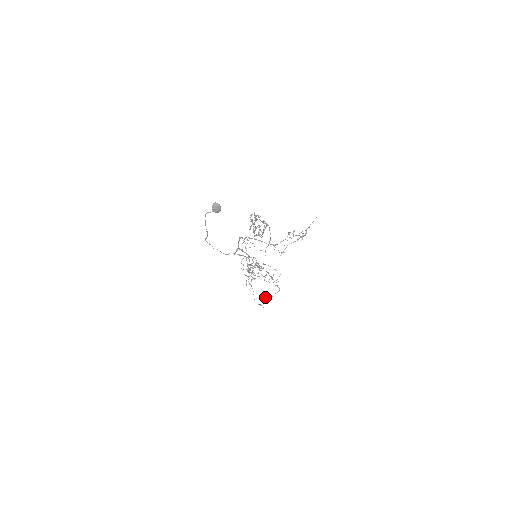
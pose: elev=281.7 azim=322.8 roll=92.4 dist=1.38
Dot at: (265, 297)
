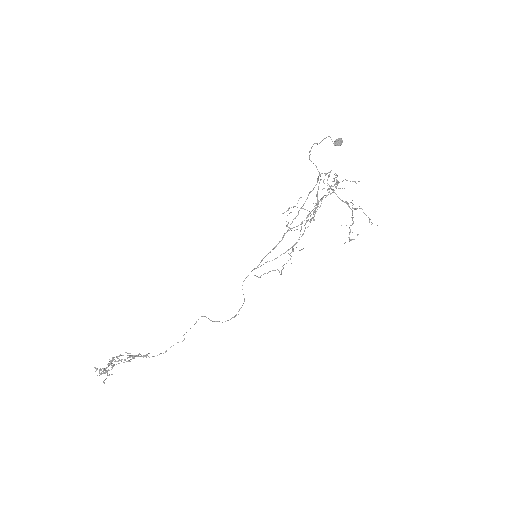
Dot at: occluded
